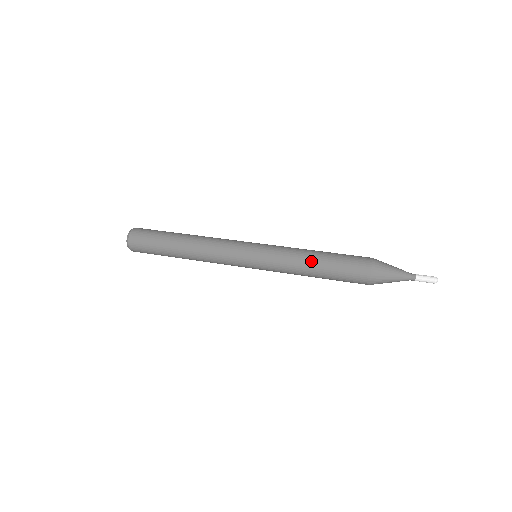
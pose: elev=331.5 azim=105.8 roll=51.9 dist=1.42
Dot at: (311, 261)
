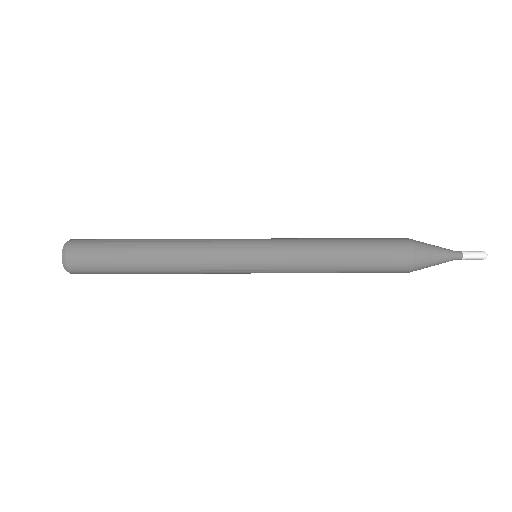
Dot at: (336, 261)
